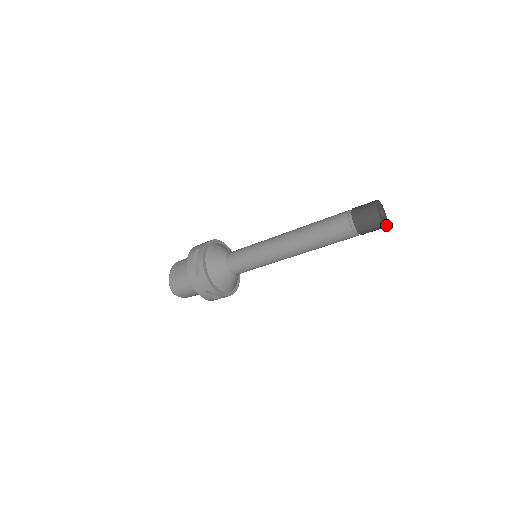
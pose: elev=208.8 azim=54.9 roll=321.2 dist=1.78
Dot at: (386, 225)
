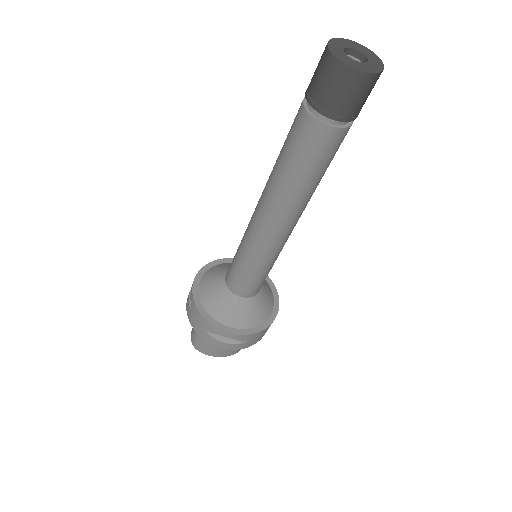
Dot at: (369, 71)
